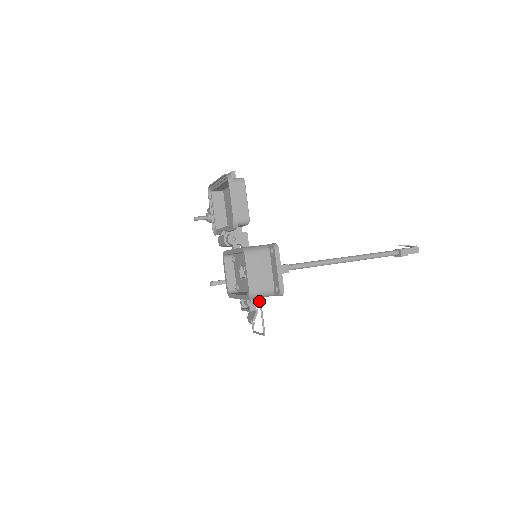
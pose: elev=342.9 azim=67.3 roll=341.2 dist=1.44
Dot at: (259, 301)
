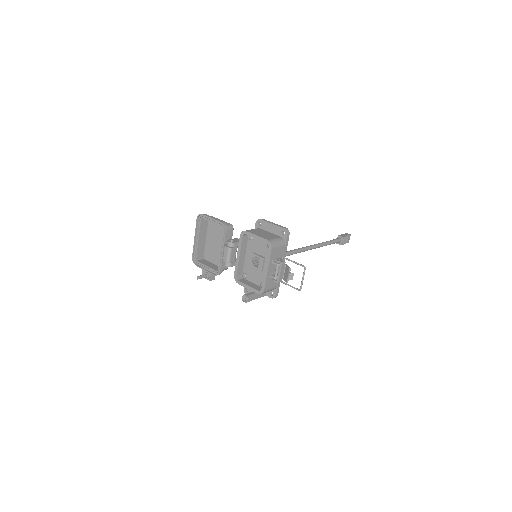
Dot at: occluded
